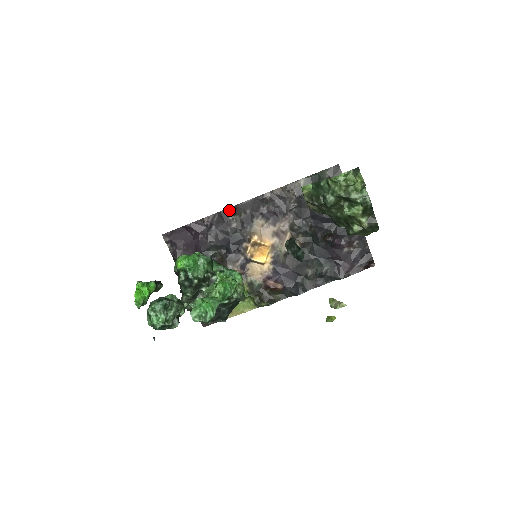
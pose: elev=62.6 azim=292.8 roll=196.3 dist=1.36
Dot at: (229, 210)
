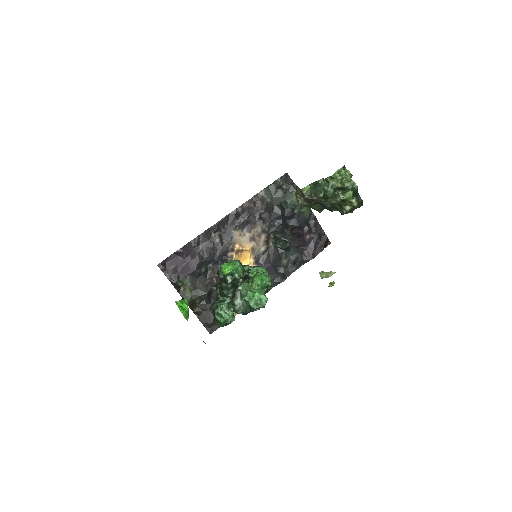
Dot at: (210, 229)
